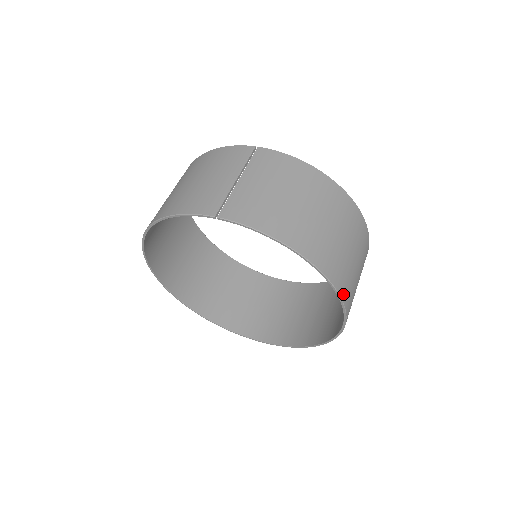
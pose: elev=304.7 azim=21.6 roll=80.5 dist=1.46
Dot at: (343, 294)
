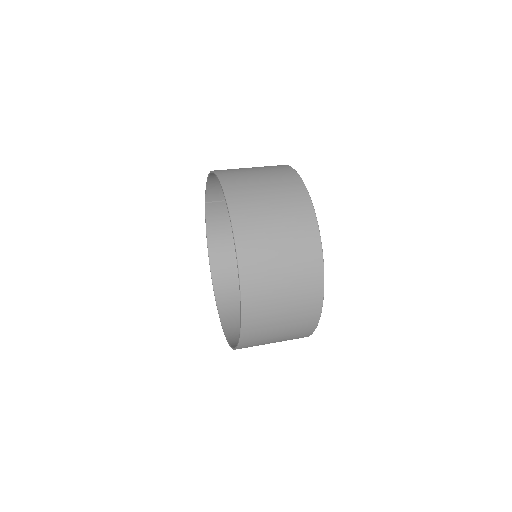
Dot at: (223, 178)
